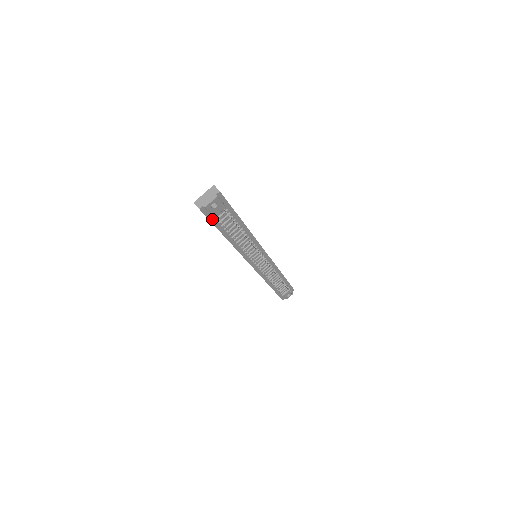
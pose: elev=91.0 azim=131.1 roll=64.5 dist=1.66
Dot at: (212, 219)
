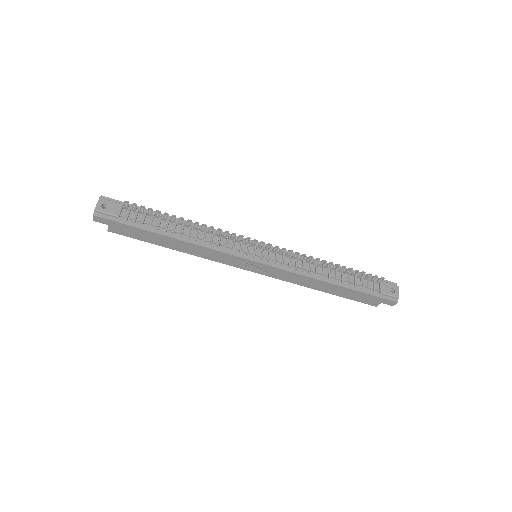
Dot at: (122, 221)
